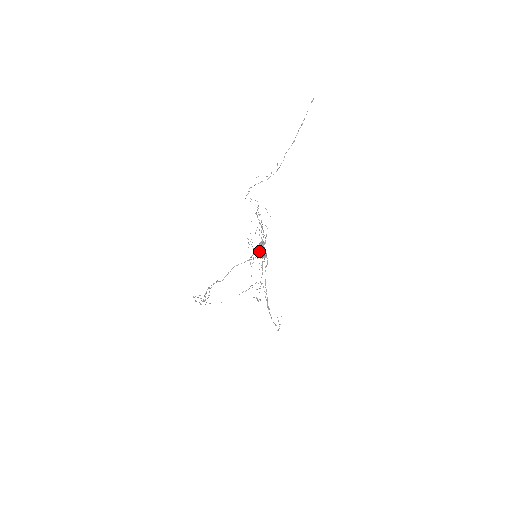
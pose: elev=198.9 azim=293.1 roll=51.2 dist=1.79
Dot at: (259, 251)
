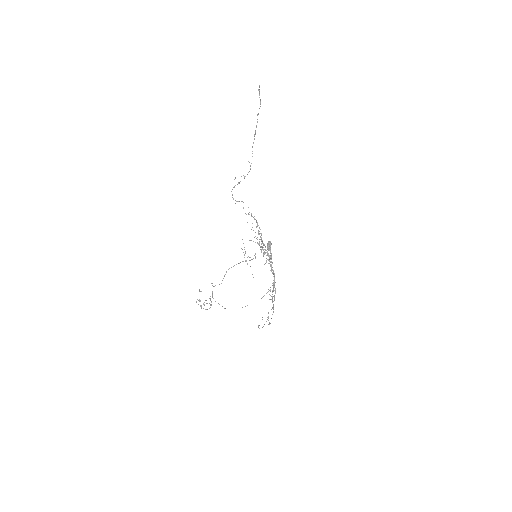
Dot at: occluded
